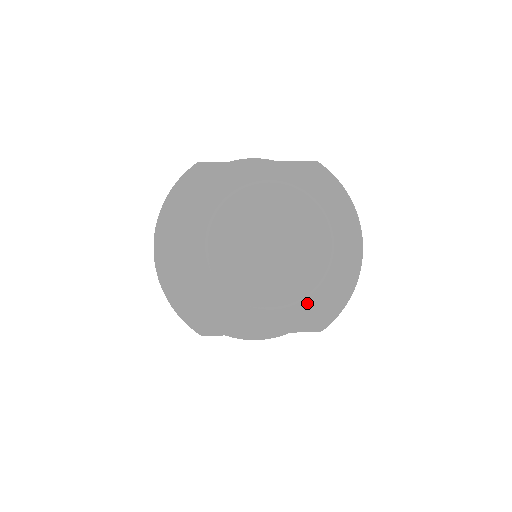
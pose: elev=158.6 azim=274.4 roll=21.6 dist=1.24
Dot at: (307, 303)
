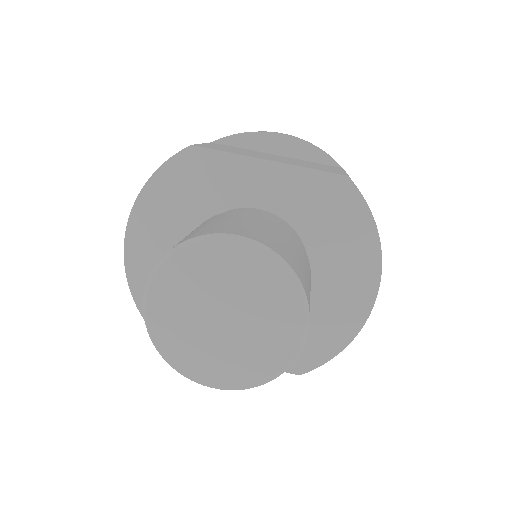
Dot at: occluded
